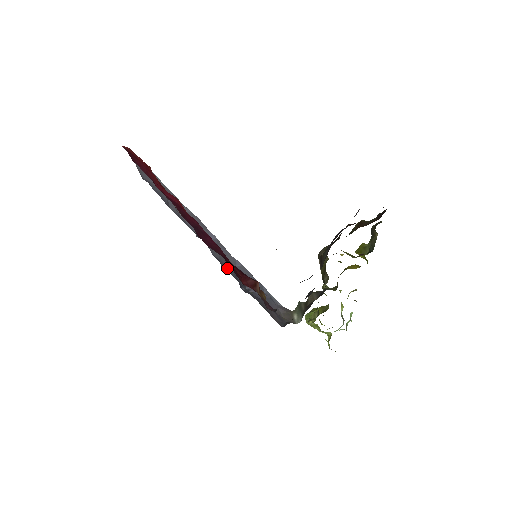
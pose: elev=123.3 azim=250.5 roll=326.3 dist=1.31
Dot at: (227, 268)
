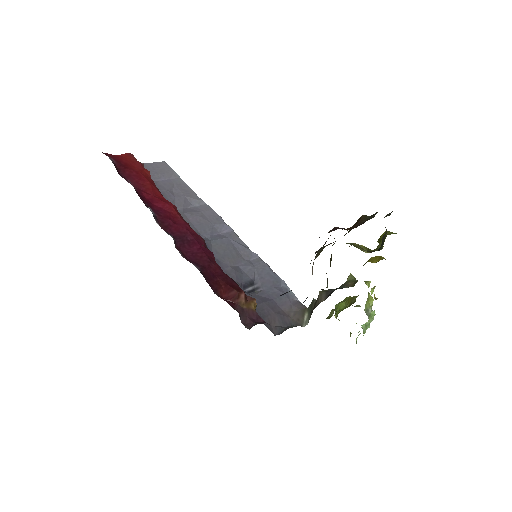
Dot at: (228, 270)
